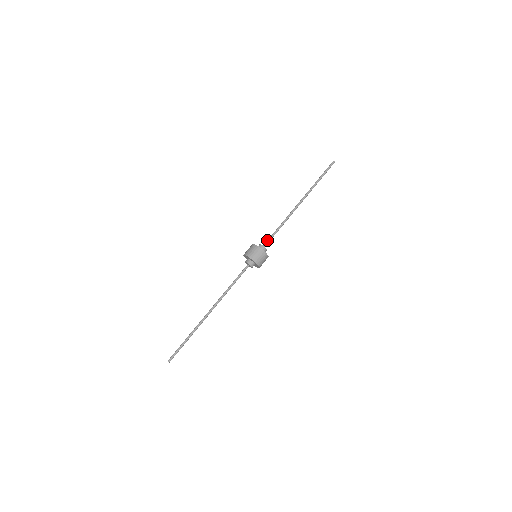
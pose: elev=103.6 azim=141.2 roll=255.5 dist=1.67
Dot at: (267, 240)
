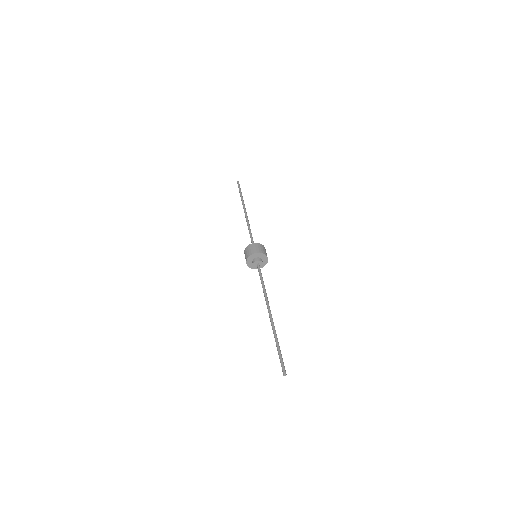
Dot at: (252, 242)
